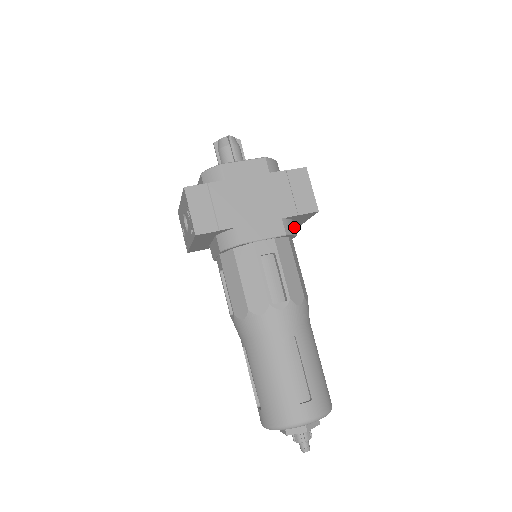
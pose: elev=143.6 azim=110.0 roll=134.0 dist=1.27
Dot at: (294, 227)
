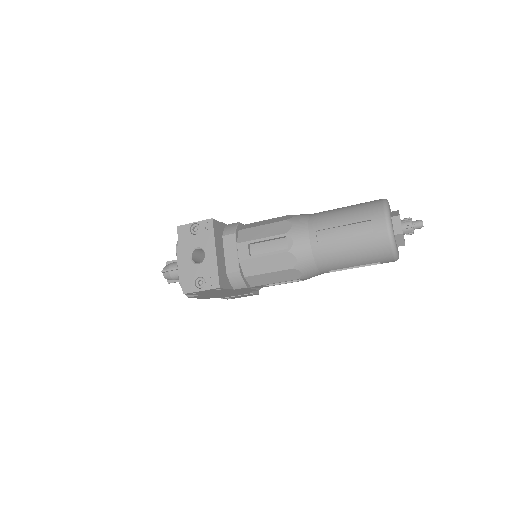
Dot at: occluded
